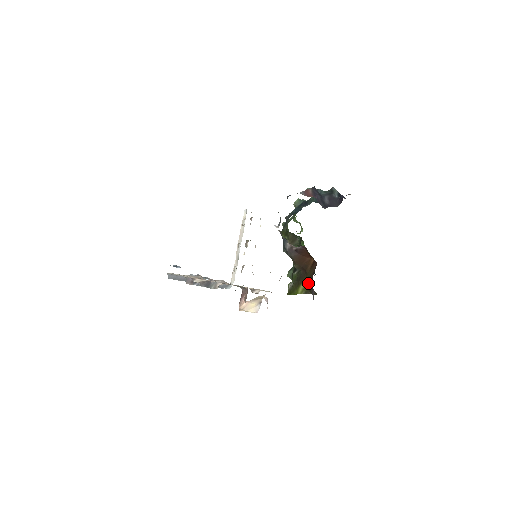
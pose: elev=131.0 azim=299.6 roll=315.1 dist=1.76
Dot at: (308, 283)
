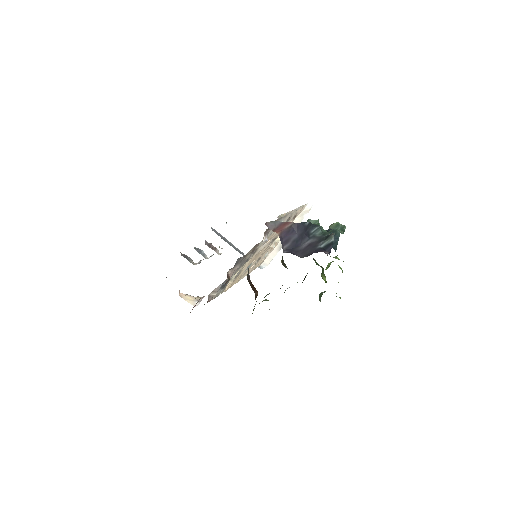
Dot at: occluded
